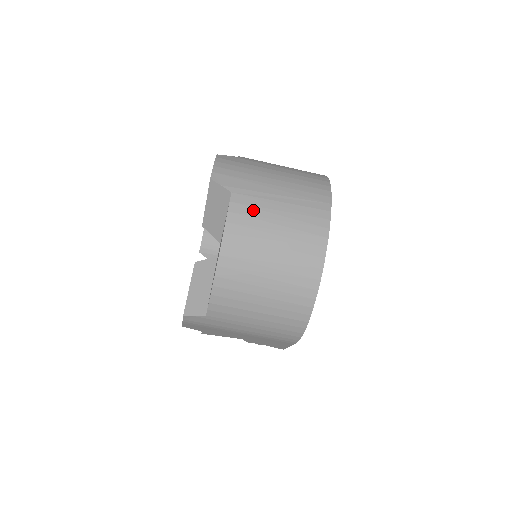
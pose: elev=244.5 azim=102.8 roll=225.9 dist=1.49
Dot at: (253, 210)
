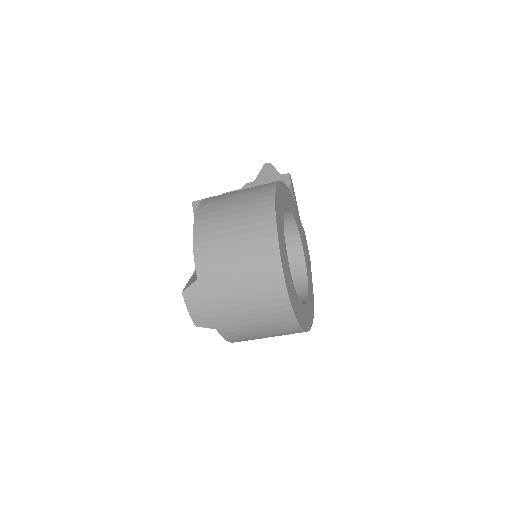
Dot at: (238, 332)
